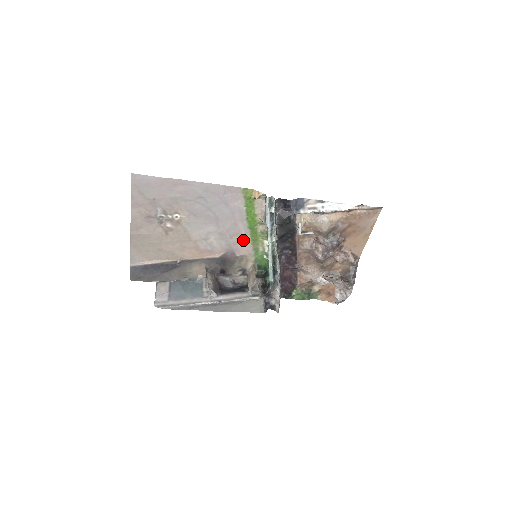
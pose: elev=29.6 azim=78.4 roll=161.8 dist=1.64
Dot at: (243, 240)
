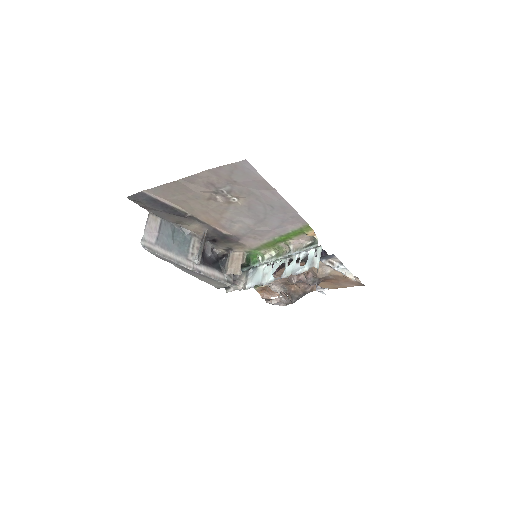
Dot at: (258, 240)
